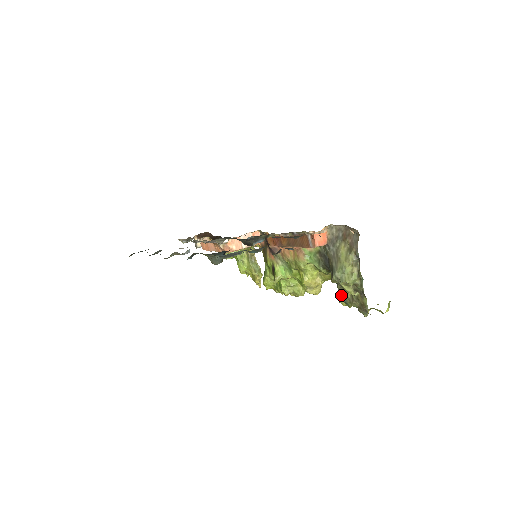
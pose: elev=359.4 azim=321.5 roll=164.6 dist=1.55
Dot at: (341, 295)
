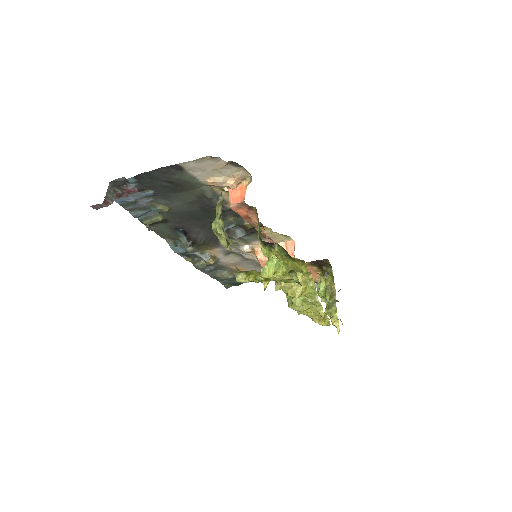
Dot at: occluded
